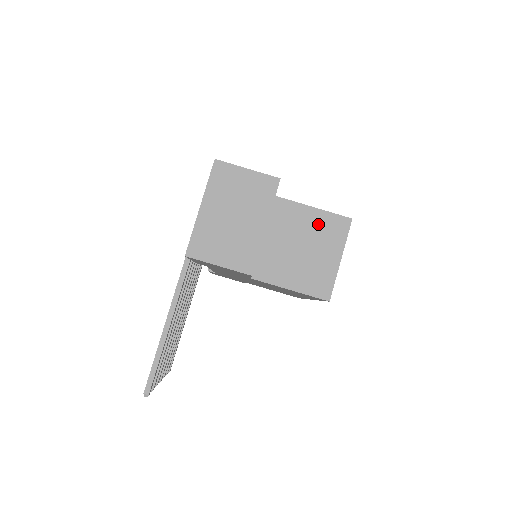
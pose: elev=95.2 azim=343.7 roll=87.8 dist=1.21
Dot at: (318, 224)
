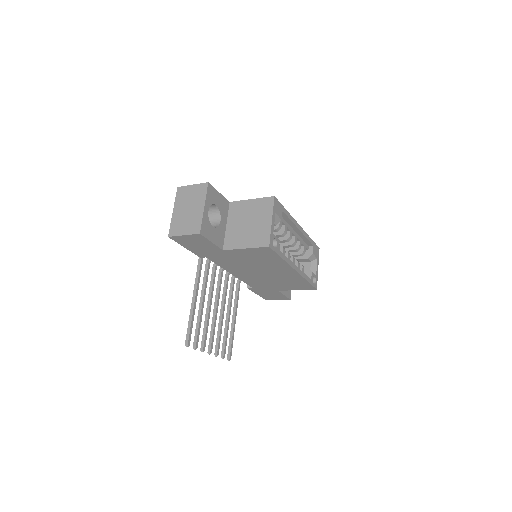
Dot at: (255, 207)
